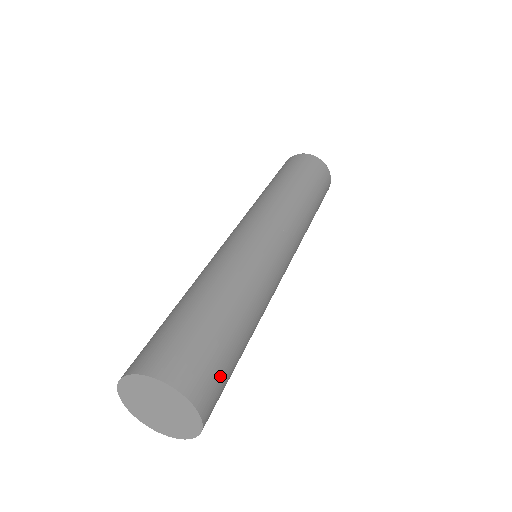
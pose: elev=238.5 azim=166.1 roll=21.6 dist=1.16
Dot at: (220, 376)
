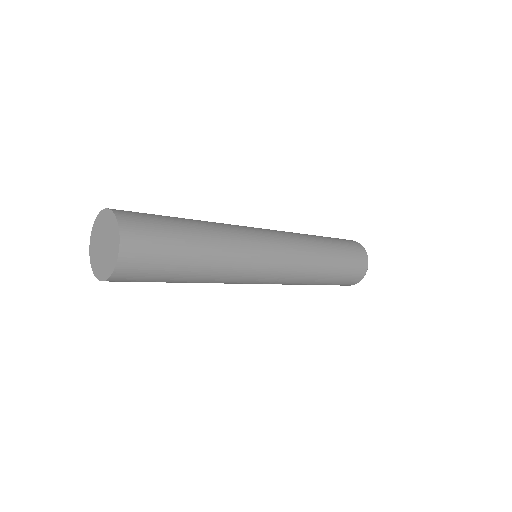
Dot at: (151, 262)
